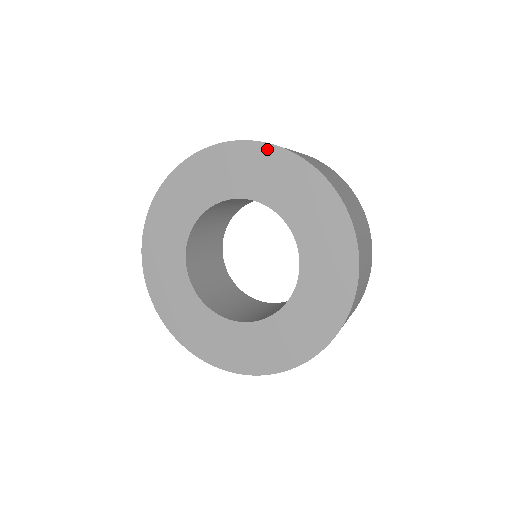
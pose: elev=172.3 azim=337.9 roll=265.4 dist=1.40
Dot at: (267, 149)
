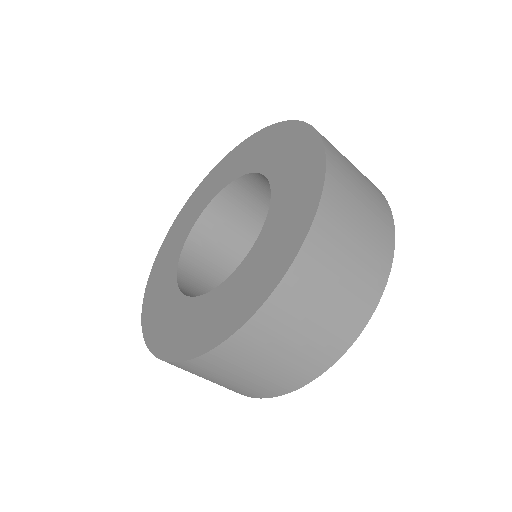
Dot at: (195, 193)
